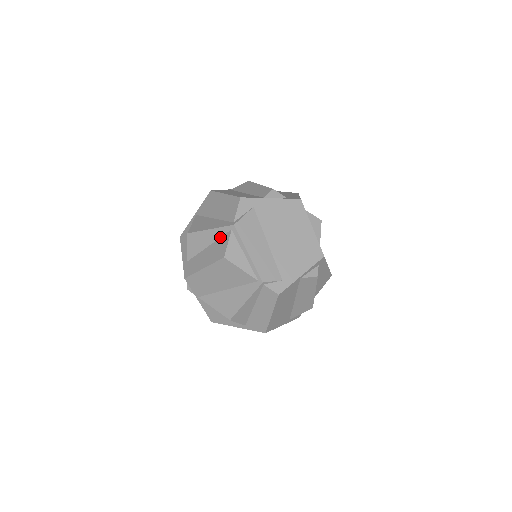
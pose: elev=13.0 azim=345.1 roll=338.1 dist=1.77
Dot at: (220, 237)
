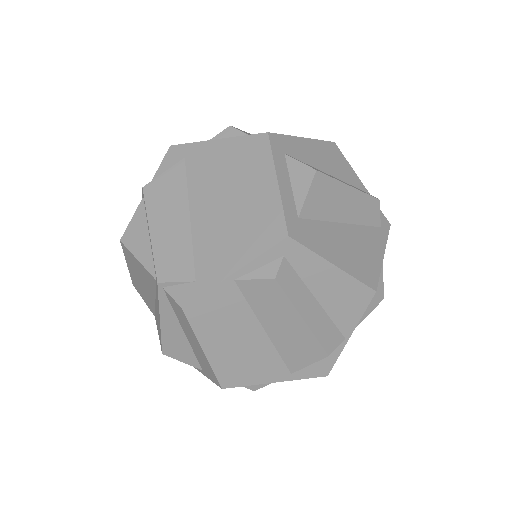
Dot at: occluded
